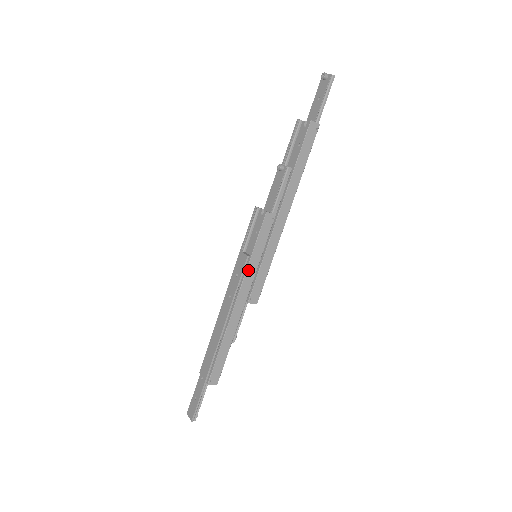
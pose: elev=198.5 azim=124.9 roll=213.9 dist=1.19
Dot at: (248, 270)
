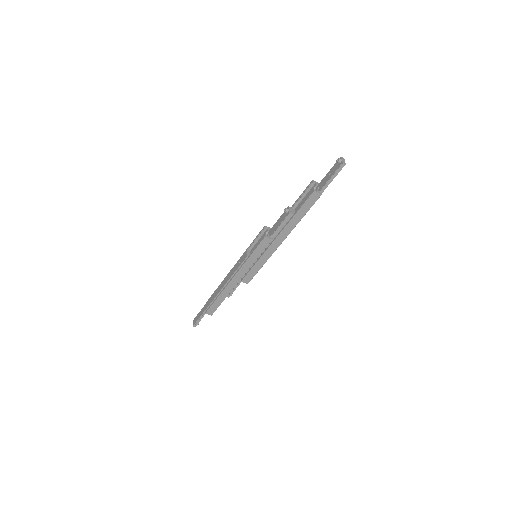
Dot at: (245, 265)
